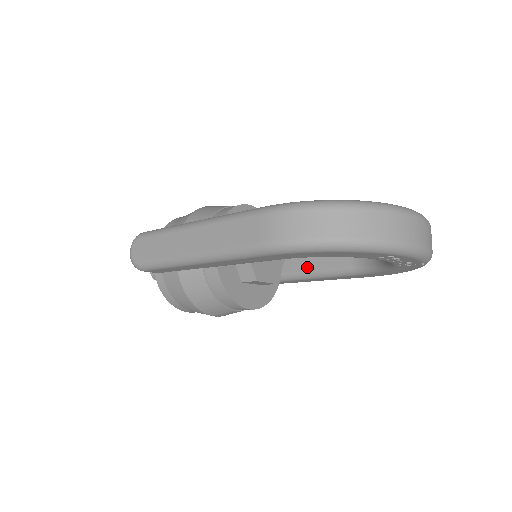
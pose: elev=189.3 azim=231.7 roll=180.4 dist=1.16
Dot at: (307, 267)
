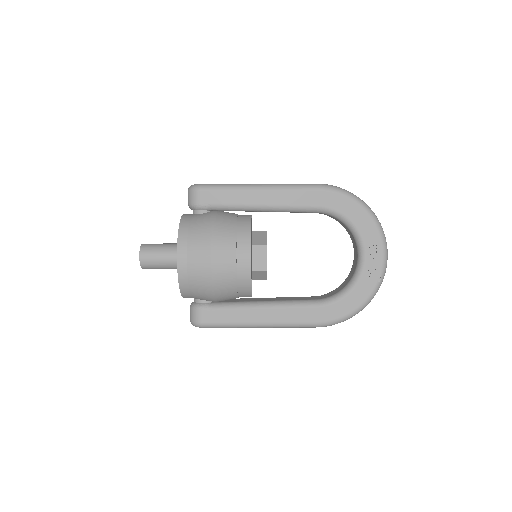
Dot at: (275, 300)
